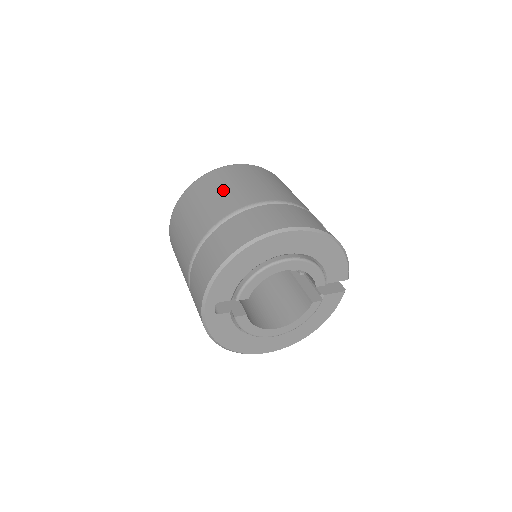
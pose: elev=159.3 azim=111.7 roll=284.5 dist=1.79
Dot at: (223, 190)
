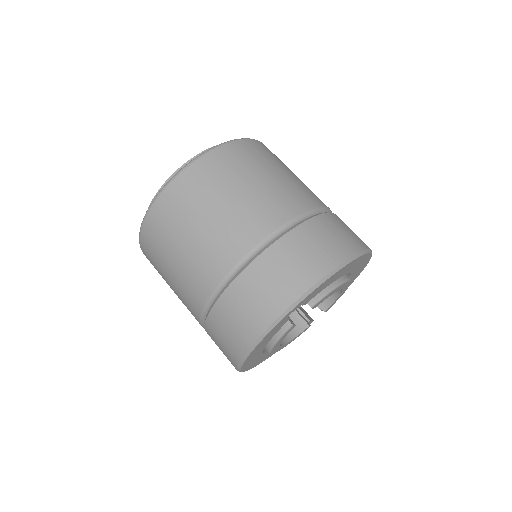
Dot at: (288, 173)
